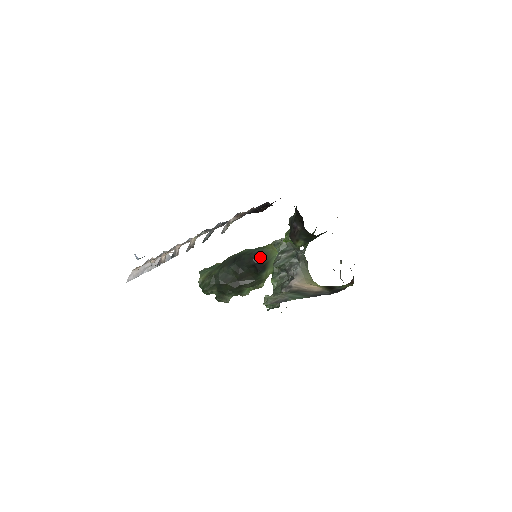
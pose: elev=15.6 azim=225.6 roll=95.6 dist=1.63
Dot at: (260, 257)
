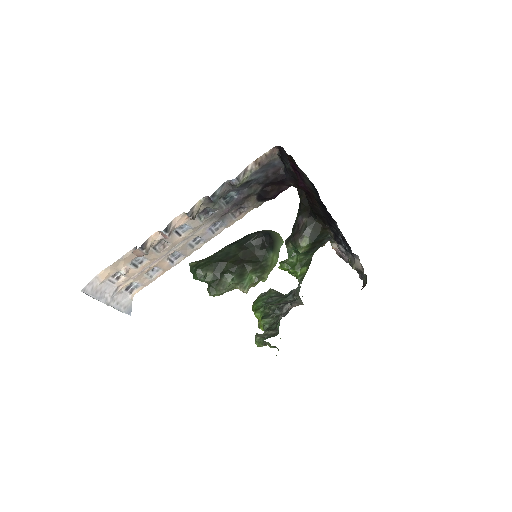
Dot at: (268, 232)
